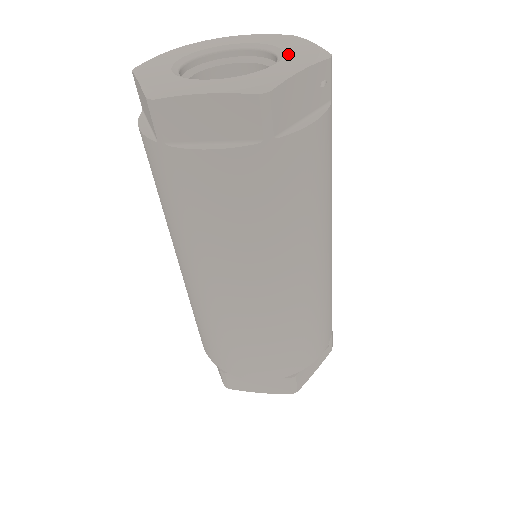
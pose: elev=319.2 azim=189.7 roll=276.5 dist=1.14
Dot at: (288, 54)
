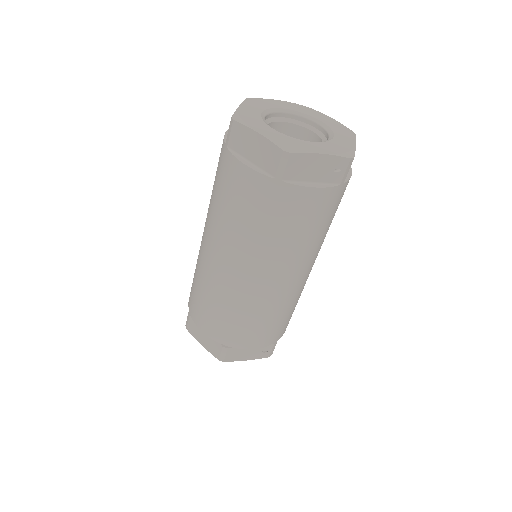
Dot at: (331, 142)
